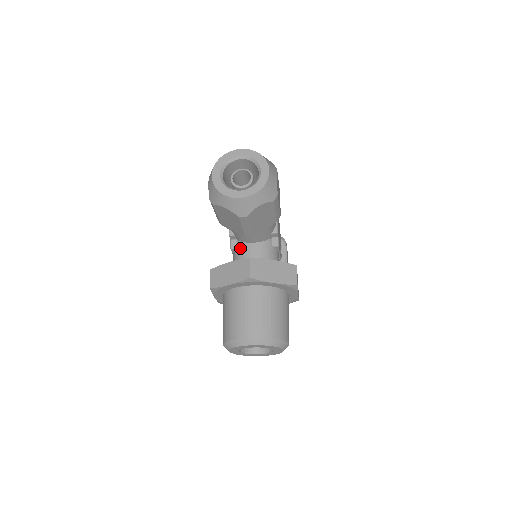
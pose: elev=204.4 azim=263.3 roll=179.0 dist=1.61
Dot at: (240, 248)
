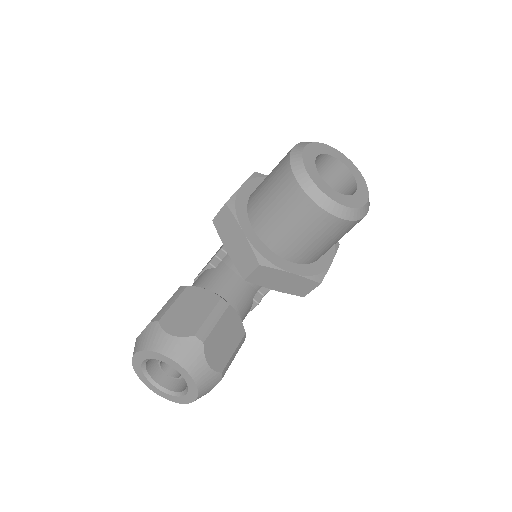
Dot at: occluded
